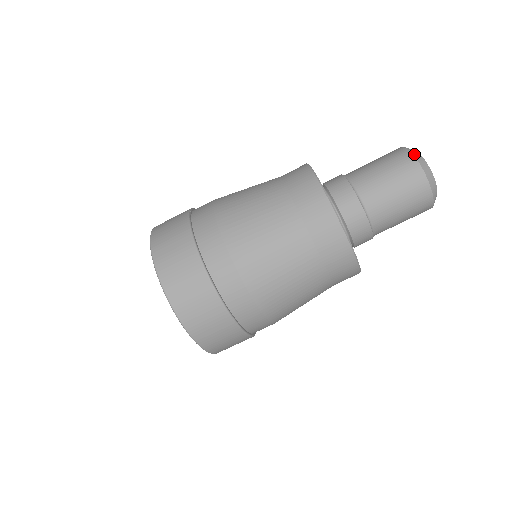
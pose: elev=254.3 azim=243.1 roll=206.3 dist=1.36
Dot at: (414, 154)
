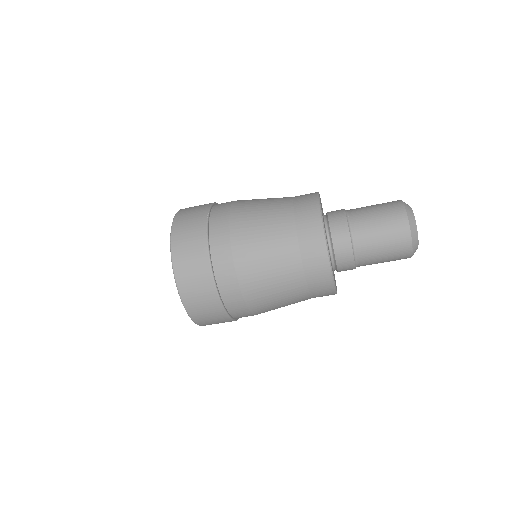
Dot at: (413, 251)
